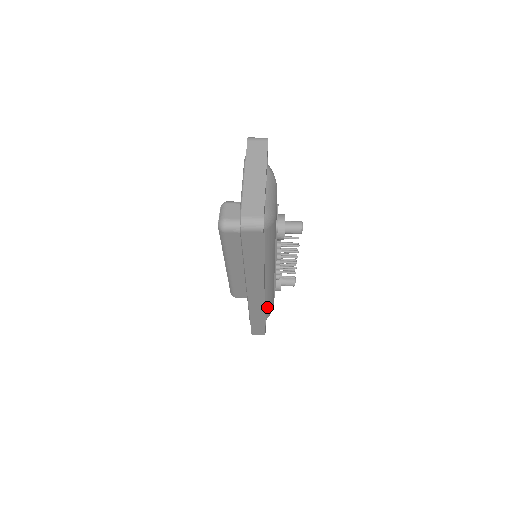
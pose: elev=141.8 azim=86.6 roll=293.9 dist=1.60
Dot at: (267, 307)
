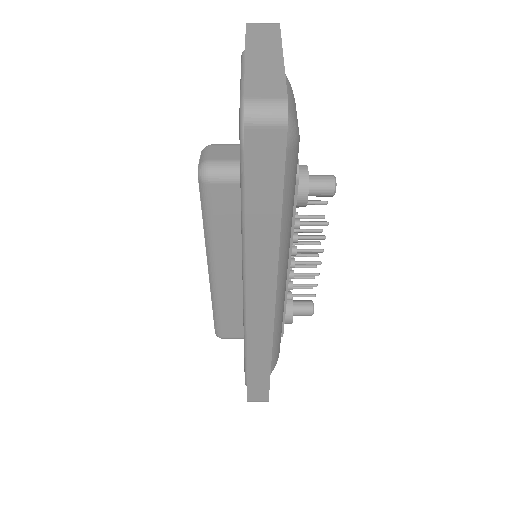
Dot at: (272, 348)
